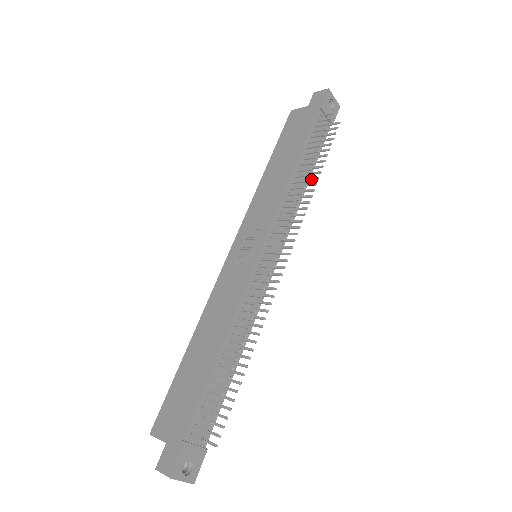
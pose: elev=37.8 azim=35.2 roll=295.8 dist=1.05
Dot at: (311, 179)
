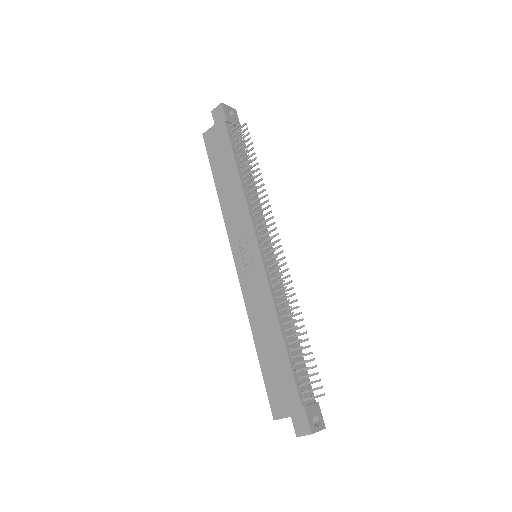
Dot at: (255, 177)
